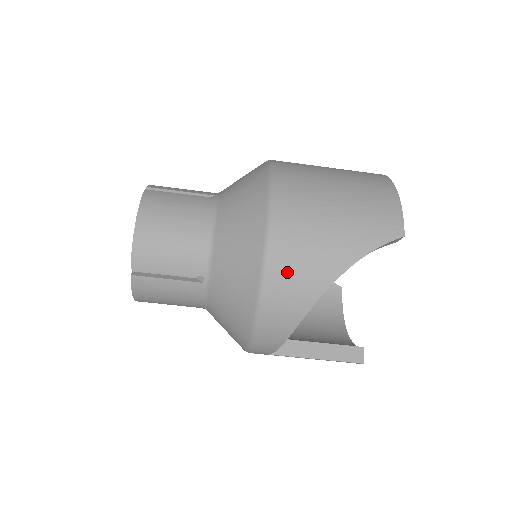
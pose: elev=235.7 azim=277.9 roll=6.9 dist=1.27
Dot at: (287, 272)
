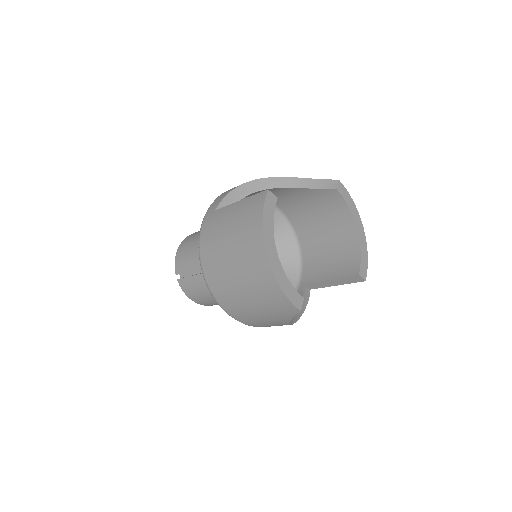
Dot at: (266, 326)
